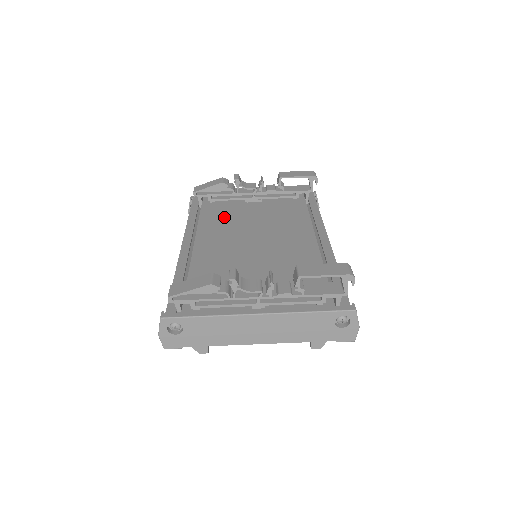
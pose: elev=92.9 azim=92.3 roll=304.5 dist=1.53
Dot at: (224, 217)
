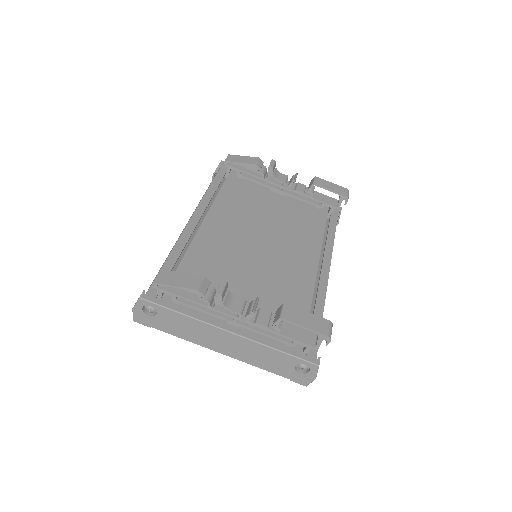
Dot at: (243, 201)
